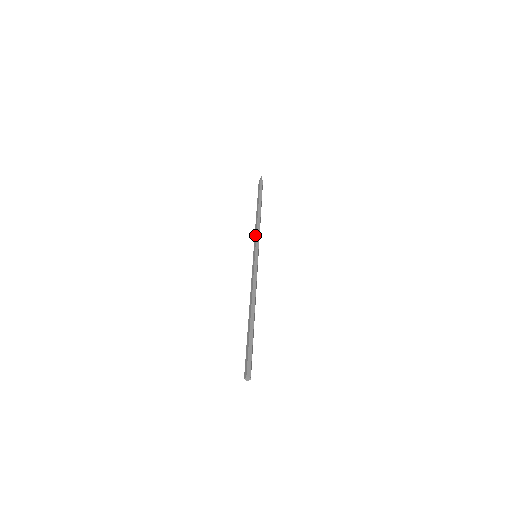
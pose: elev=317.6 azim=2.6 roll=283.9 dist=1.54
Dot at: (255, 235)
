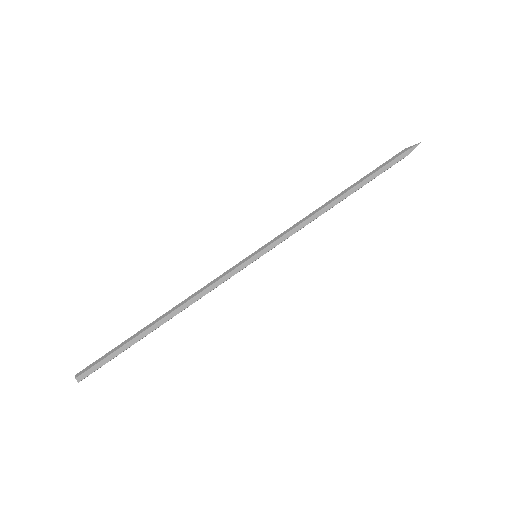
Dot at: (290, 228)
